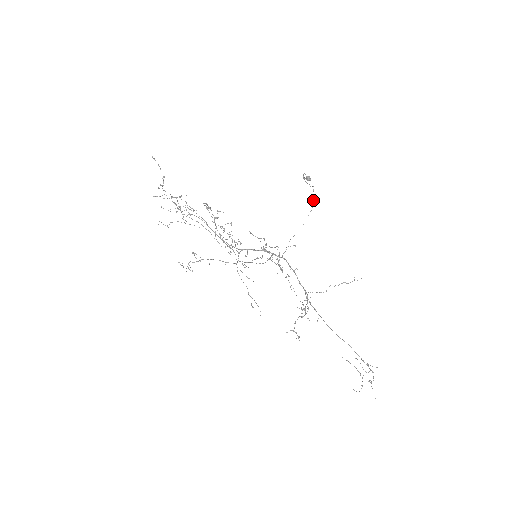
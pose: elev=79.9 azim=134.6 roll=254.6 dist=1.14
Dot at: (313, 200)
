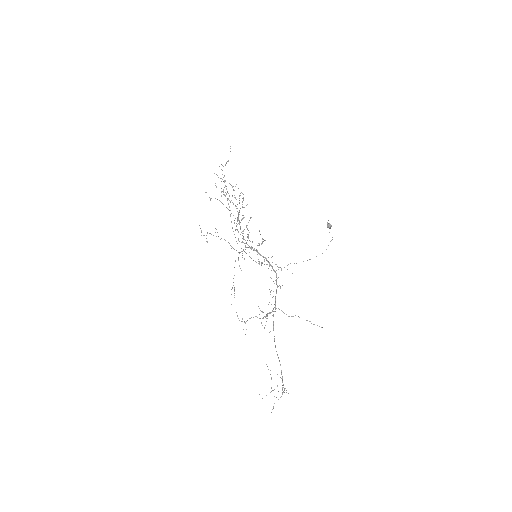
Dot at: occluded
